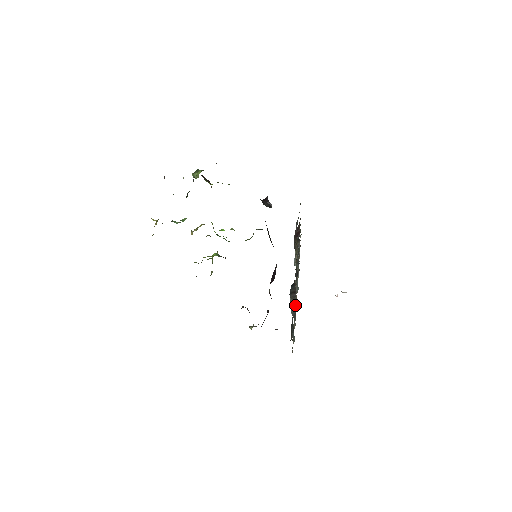
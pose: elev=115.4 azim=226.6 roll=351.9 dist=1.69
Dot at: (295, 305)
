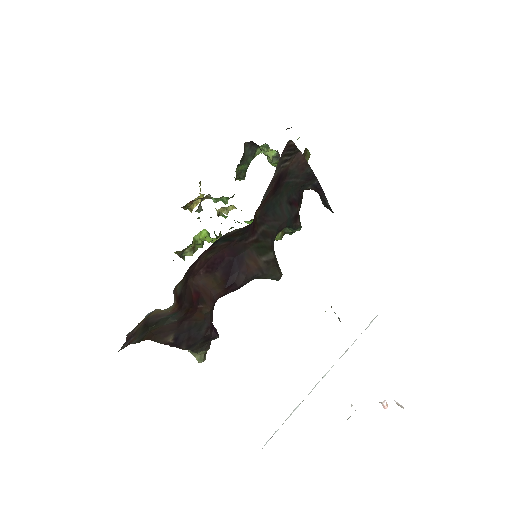
Dot at: occluded
